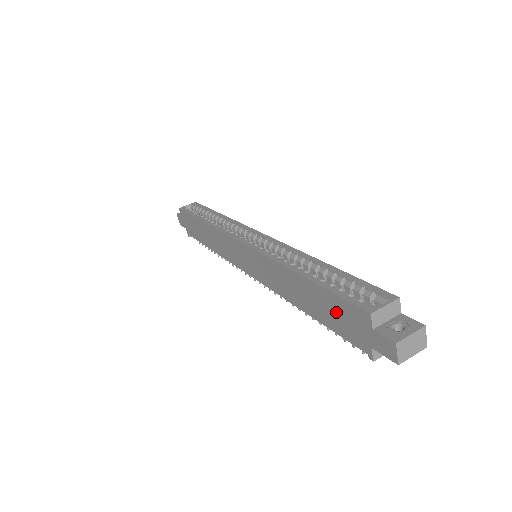
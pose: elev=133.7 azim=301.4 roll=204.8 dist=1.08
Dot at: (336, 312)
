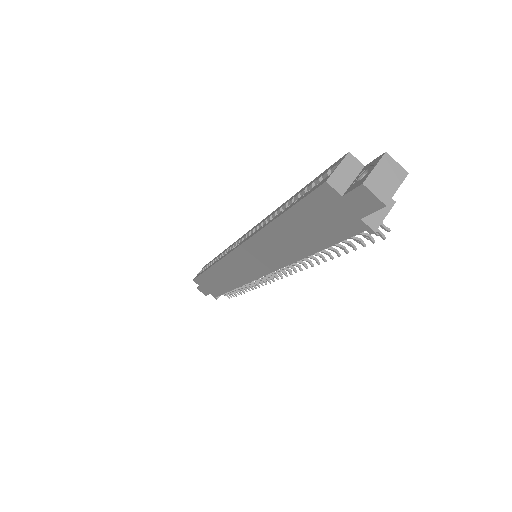
Dot at: (315, 220)
